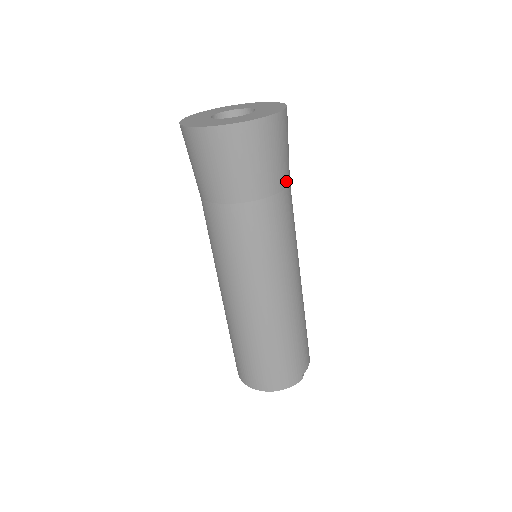
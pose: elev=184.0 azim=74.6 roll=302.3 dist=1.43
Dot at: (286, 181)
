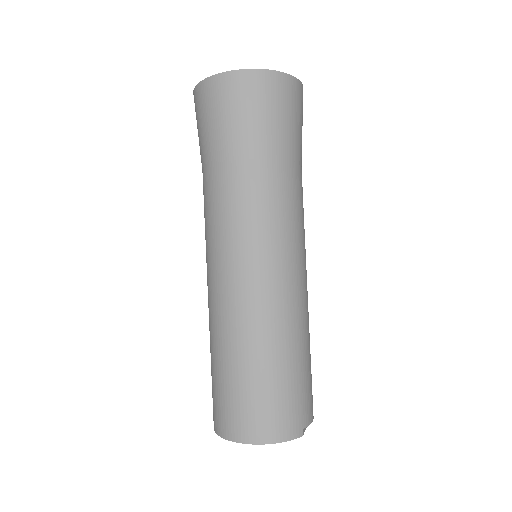
Dot at: (298, 156)
